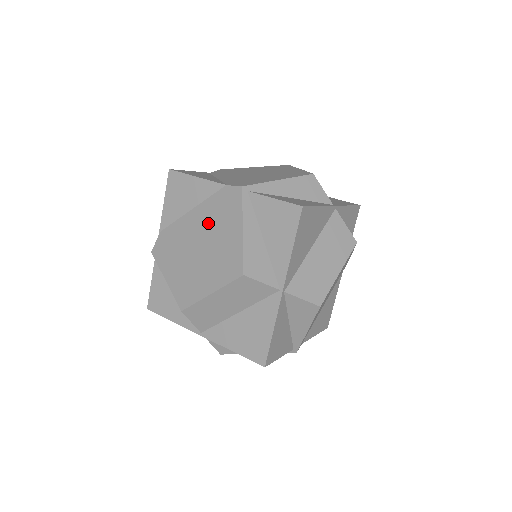
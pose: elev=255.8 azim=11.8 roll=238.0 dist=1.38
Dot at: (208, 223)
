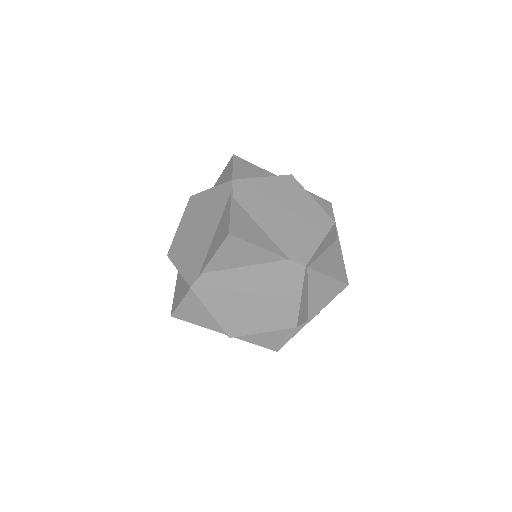
Dot at: (265, 283)
